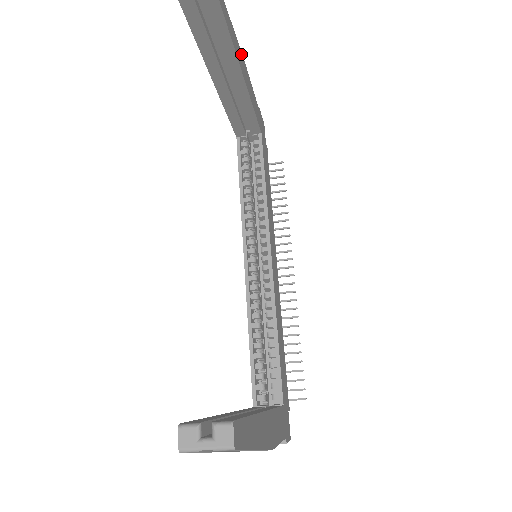
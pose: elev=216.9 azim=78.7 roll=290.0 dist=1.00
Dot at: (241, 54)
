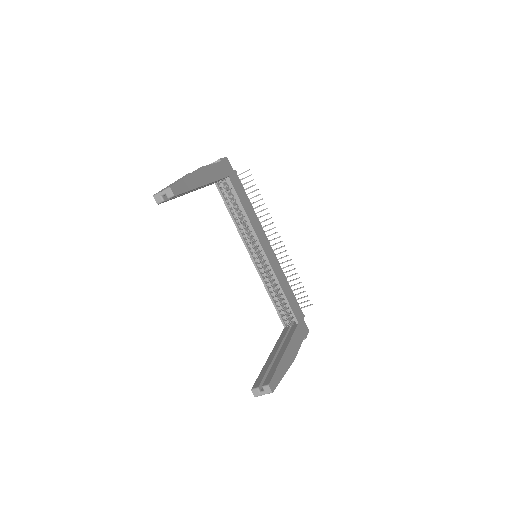
Dot at: (199, 171)
